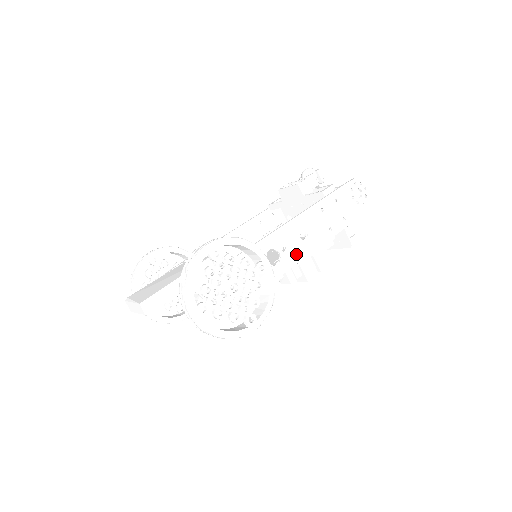
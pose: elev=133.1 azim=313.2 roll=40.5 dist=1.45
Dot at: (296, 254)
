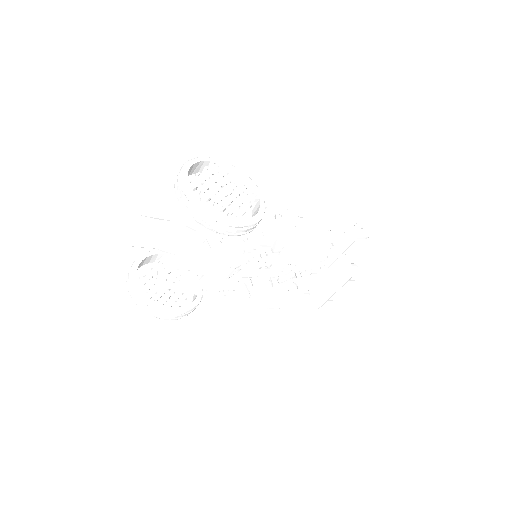
Dot at: (291, 225)
